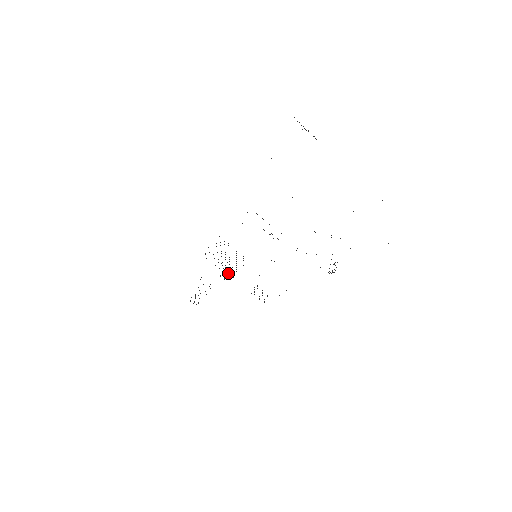
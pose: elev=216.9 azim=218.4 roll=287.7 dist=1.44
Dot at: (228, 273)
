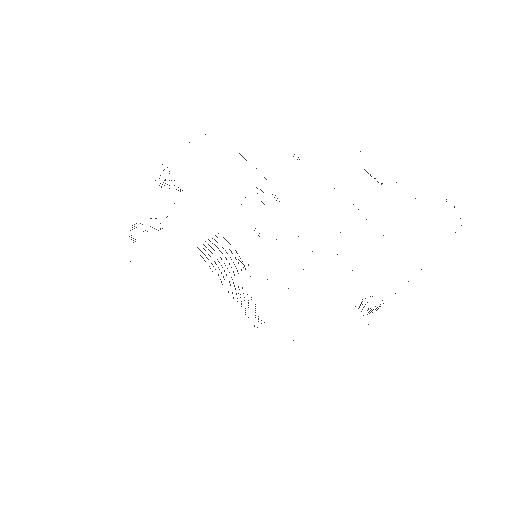
Dot at: occluded
